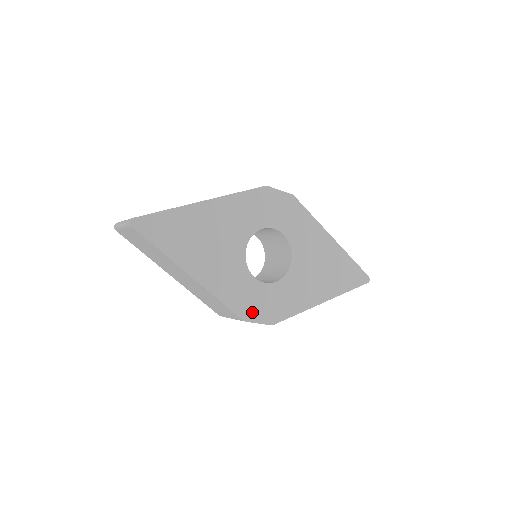
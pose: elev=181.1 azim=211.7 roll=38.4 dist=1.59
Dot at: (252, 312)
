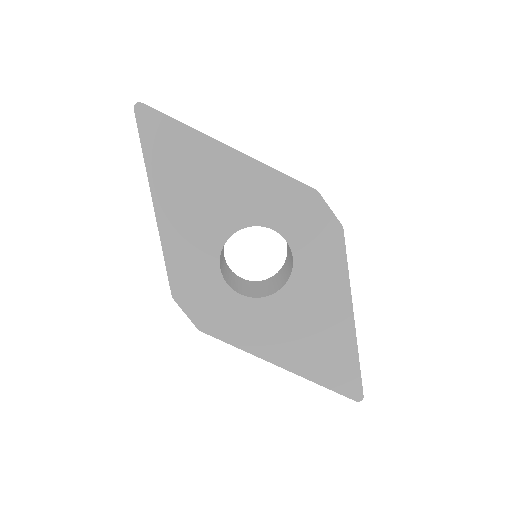
Dot at: (188, 297)
